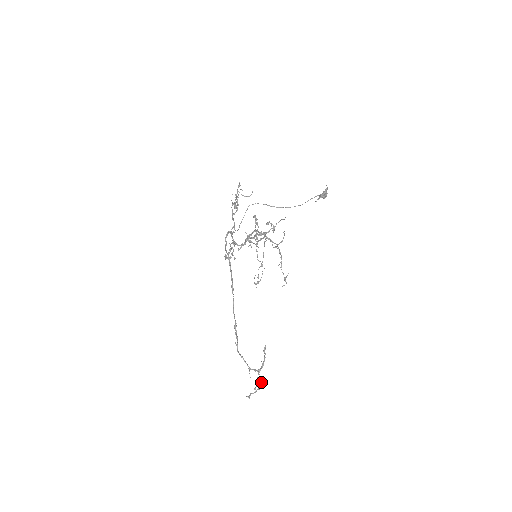
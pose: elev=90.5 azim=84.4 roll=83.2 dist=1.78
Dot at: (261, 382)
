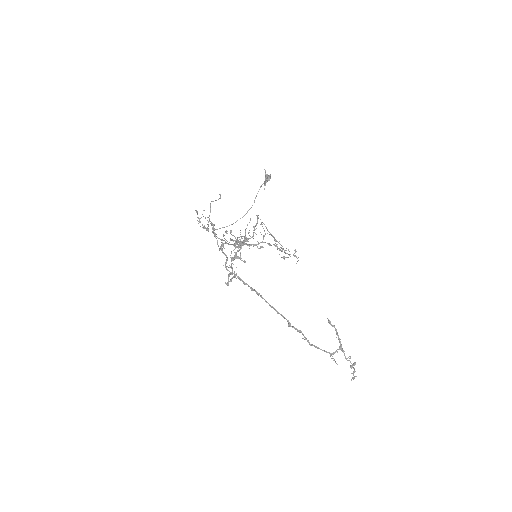
Dot at: (350, 358)
